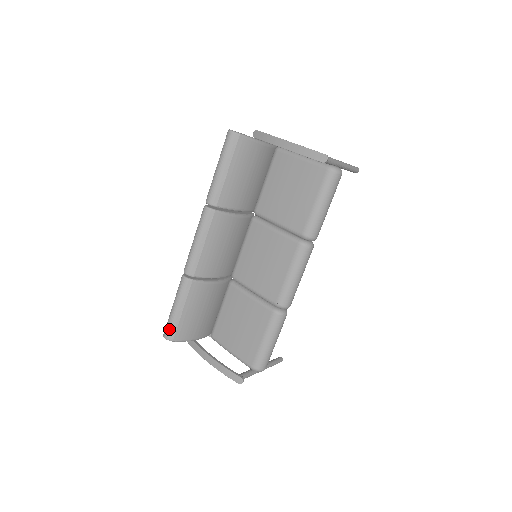
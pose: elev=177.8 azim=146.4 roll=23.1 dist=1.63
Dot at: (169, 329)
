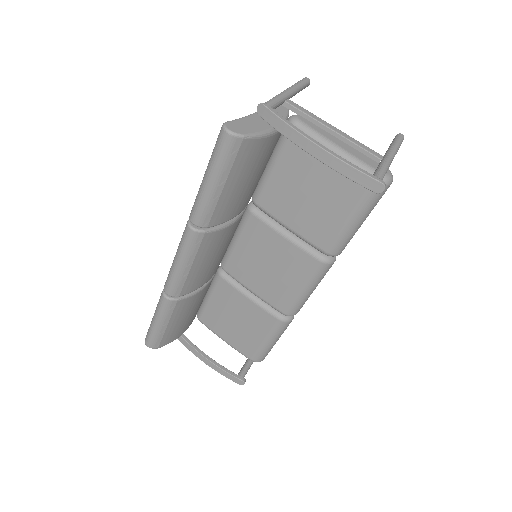
Dot at: (152, 340)
